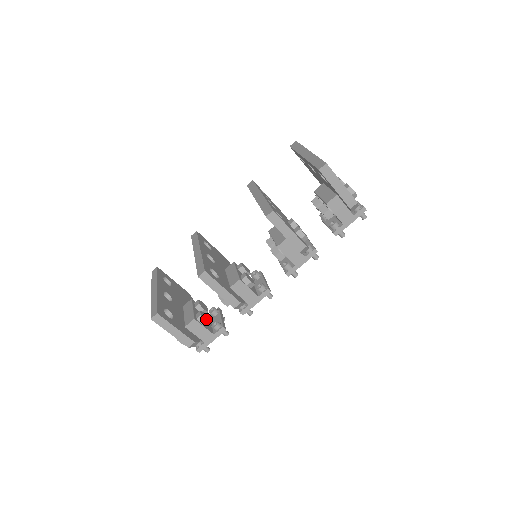
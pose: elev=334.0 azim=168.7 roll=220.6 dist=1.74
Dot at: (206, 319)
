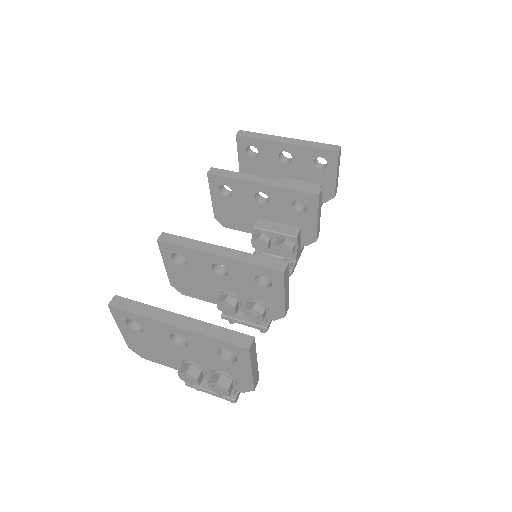
Dot at: occluded
